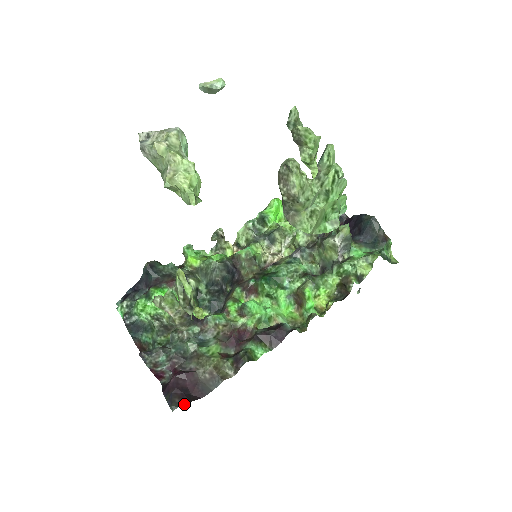
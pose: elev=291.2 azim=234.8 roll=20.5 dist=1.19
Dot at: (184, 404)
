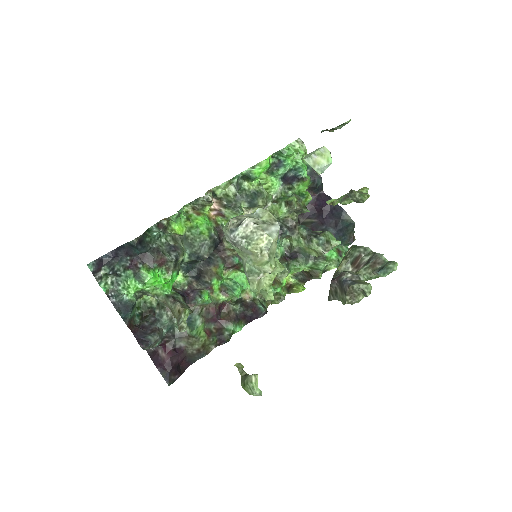
Dot at: (177, 378)
